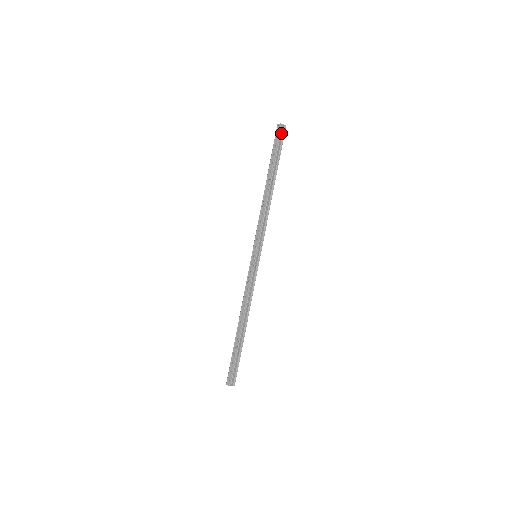
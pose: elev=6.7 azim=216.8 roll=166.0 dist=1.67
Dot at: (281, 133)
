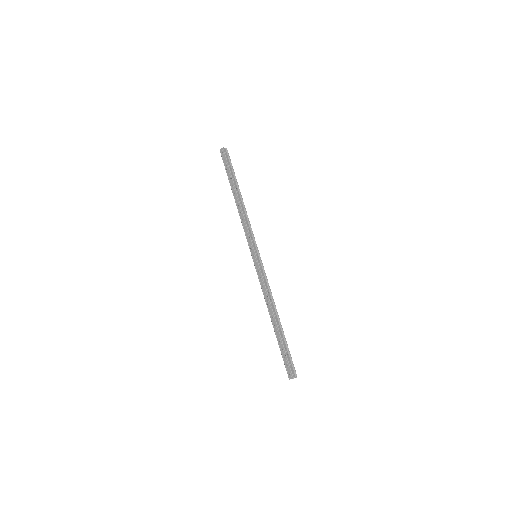
Dot at: (225, 155)
